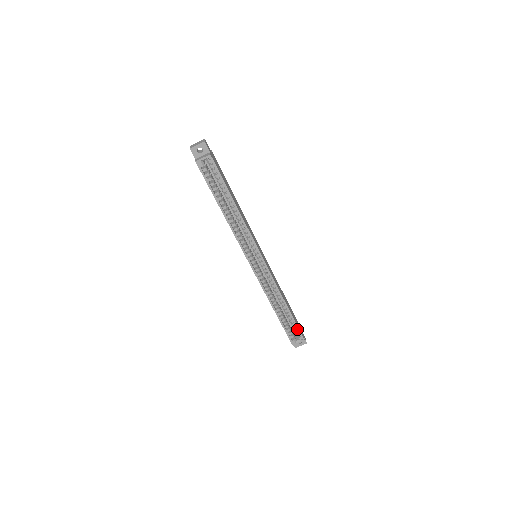
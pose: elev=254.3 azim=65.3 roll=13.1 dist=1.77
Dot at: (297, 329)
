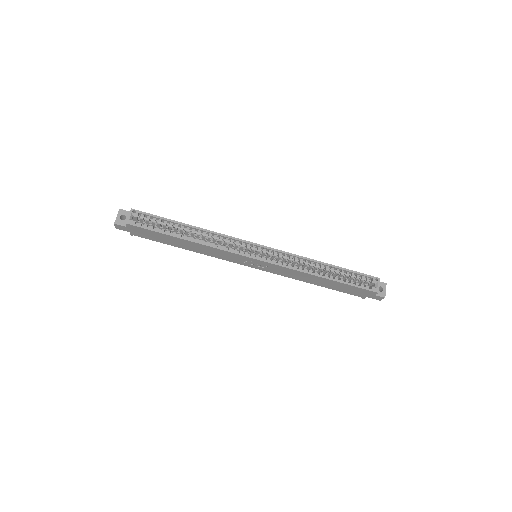
Dot at: (360, 275)
